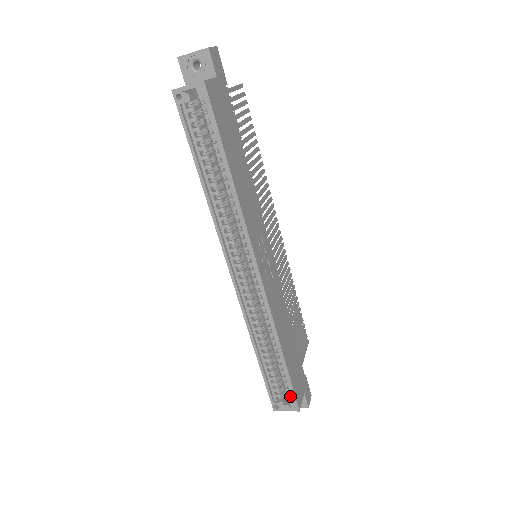
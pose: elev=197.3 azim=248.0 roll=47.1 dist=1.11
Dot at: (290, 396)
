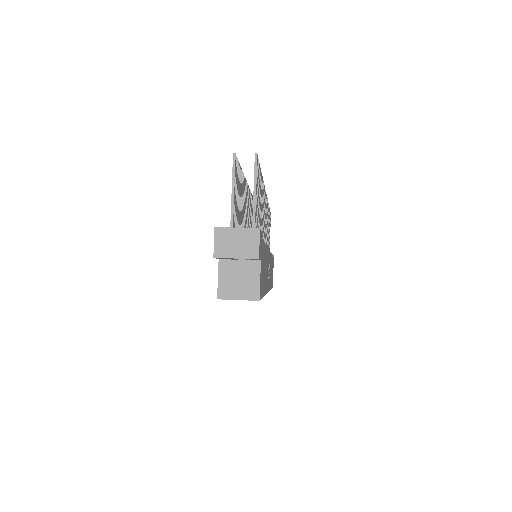
Dot at: occluded
